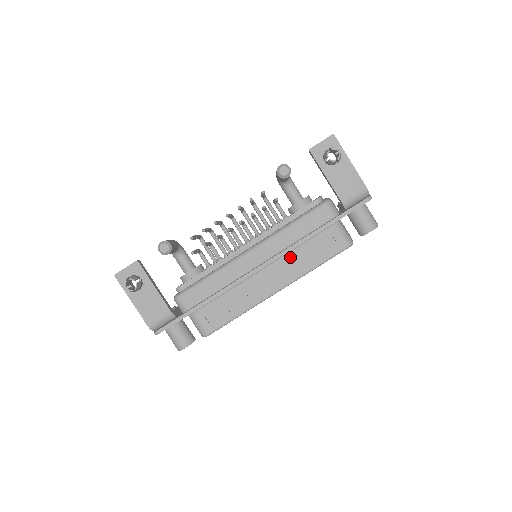
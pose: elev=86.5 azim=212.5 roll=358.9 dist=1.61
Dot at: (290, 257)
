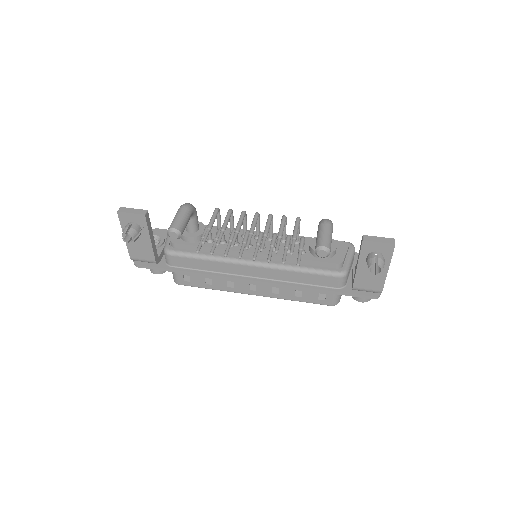
Dot at: occluded
